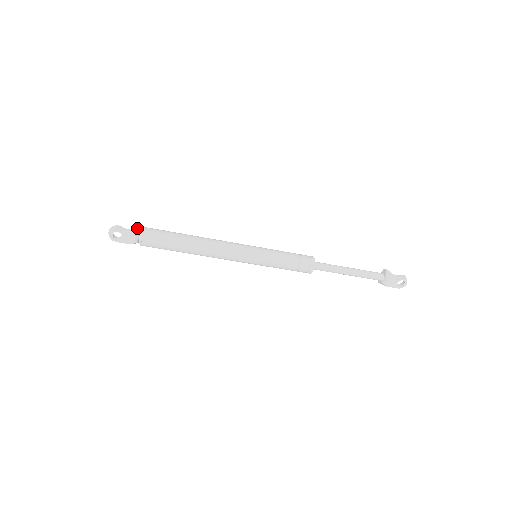
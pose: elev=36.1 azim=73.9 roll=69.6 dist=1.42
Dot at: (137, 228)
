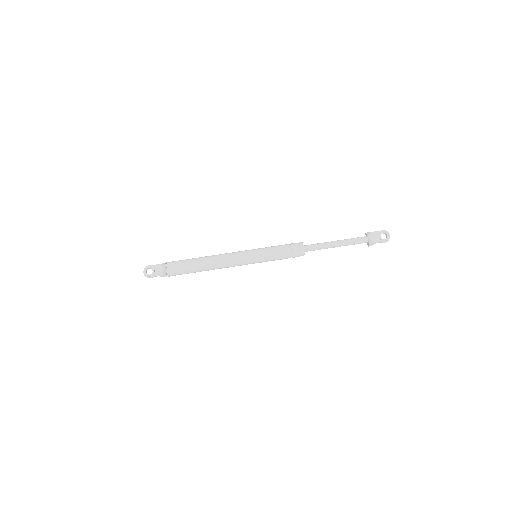
Dot at: (163, 263)
